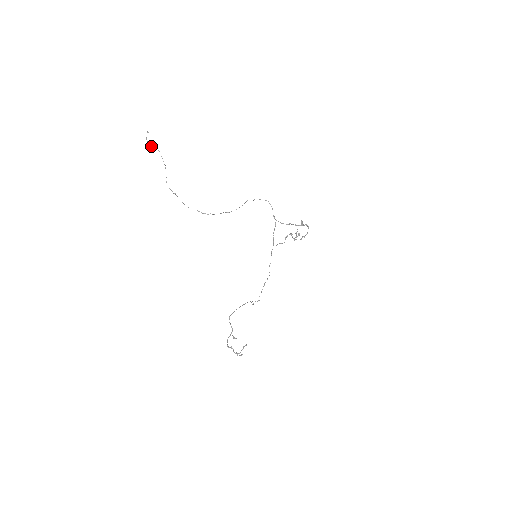
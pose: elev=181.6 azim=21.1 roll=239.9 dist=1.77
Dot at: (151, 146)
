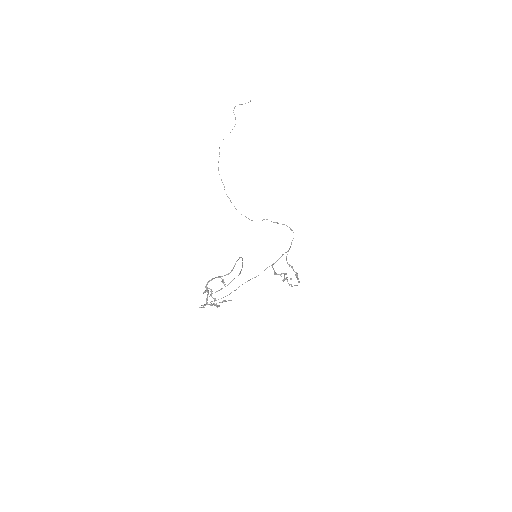
Dot at: occluded
